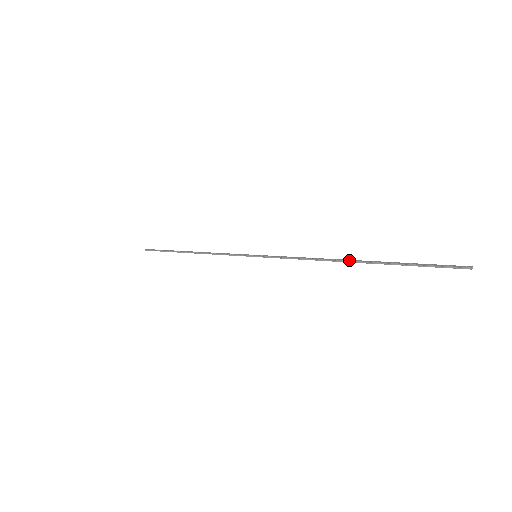
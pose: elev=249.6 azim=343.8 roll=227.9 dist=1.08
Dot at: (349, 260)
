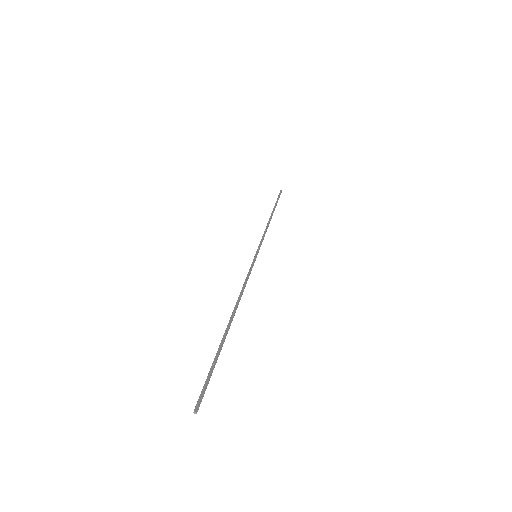
Dot at: (231, 317)
